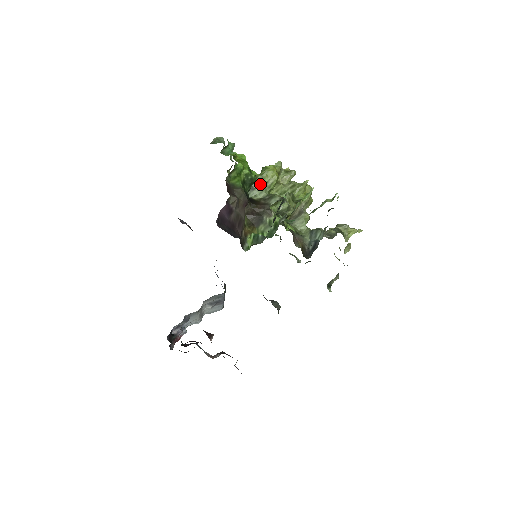
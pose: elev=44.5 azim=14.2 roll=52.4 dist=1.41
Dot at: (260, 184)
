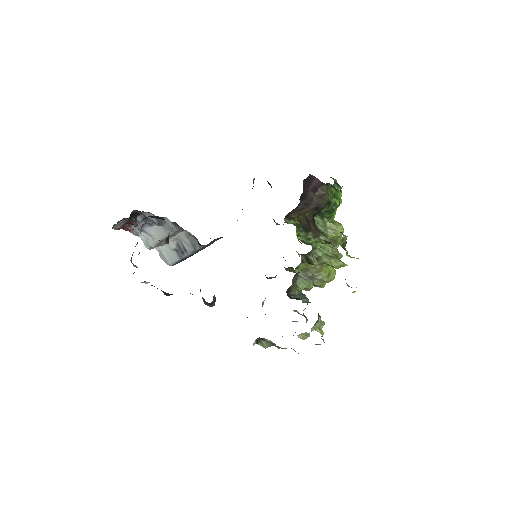
Dot at: (328, 223)
